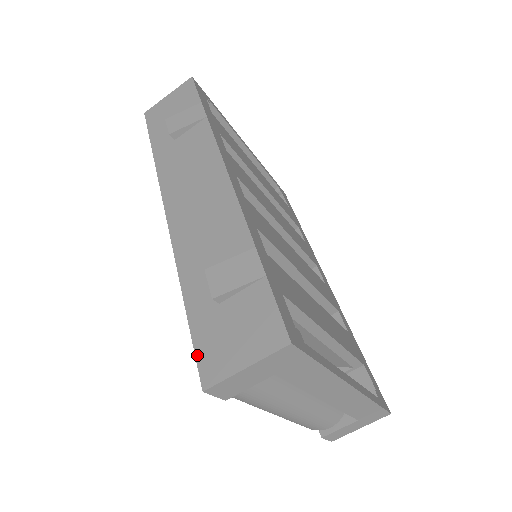
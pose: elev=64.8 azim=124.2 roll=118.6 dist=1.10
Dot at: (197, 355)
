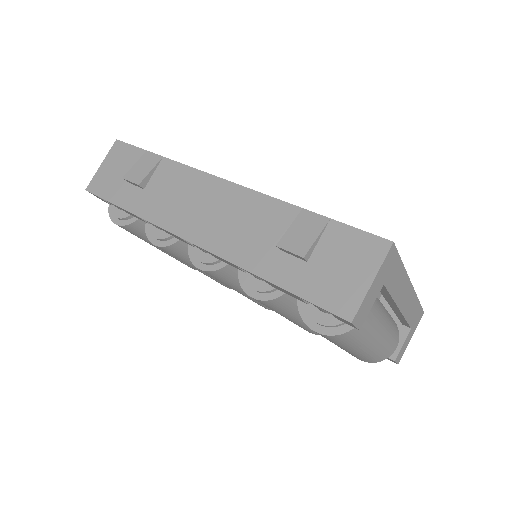
Dot at: (322, 306)
